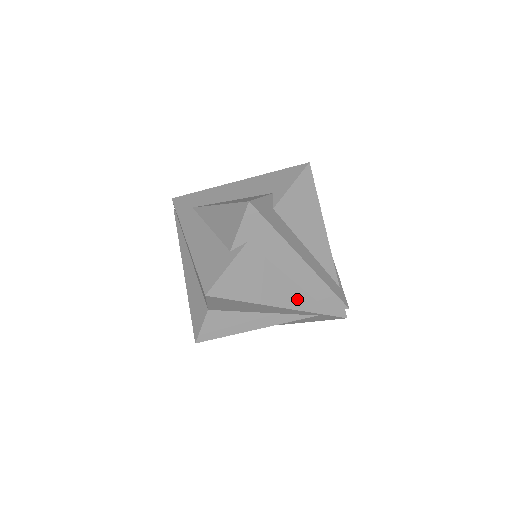
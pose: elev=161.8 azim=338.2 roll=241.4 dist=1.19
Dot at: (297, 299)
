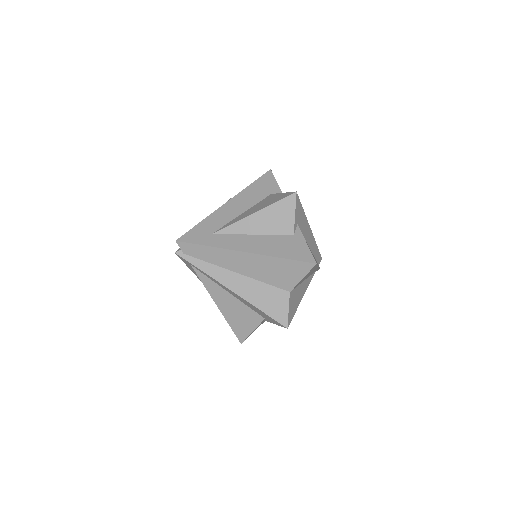
Dot at: occluded
